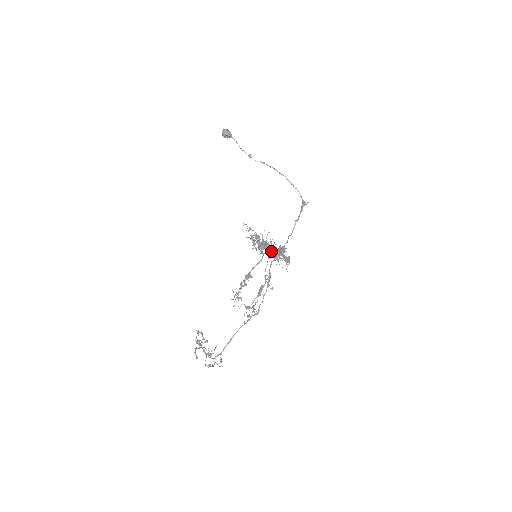
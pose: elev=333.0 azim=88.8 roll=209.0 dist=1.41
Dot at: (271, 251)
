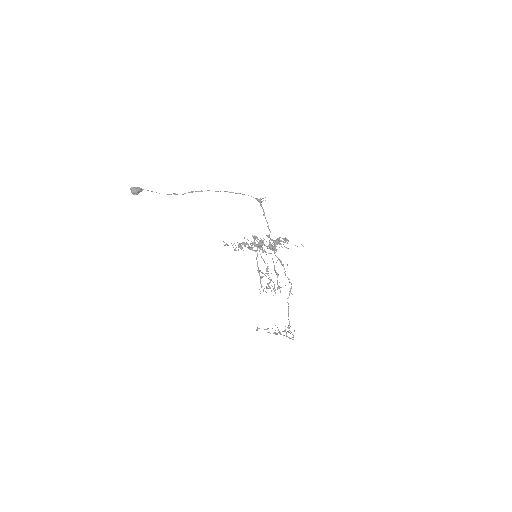
Dot at: occluded
